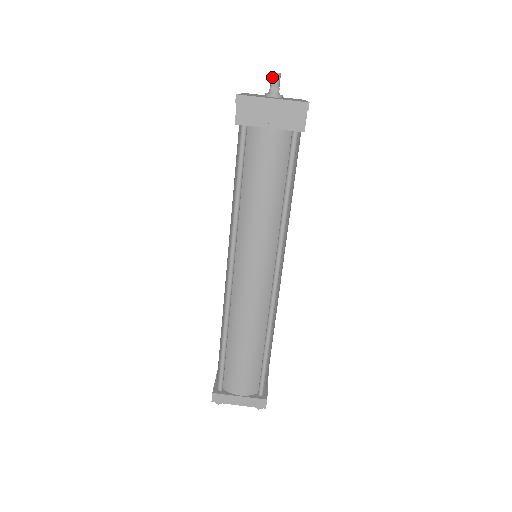
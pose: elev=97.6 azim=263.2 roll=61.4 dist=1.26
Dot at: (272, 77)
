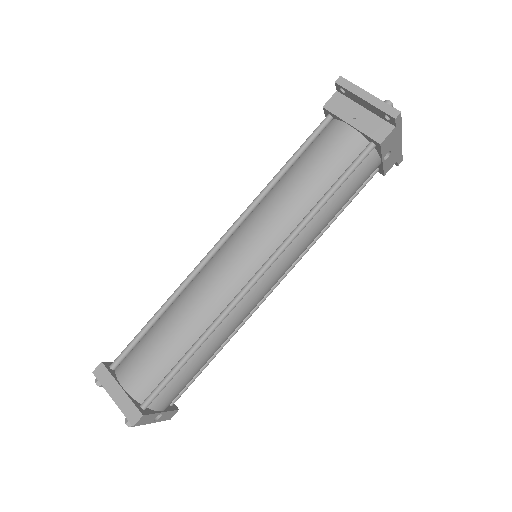
Dot at: occluded
